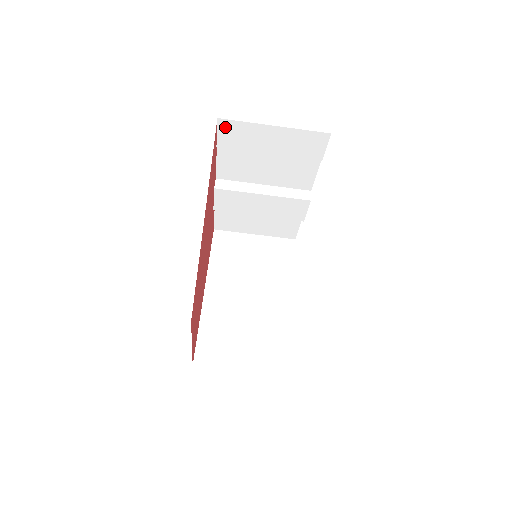
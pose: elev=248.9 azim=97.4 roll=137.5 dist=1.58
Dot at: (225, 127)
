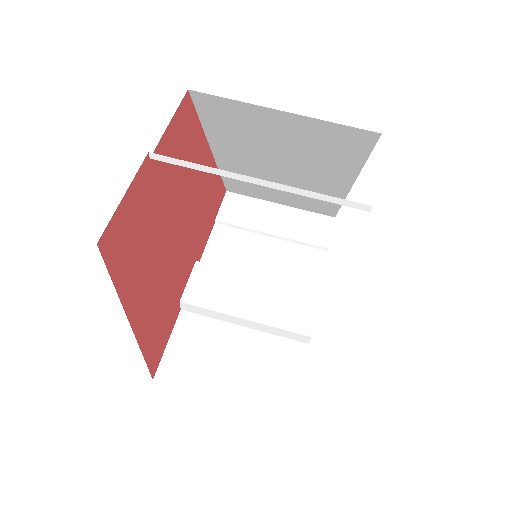
Dot at: (231, 201)
